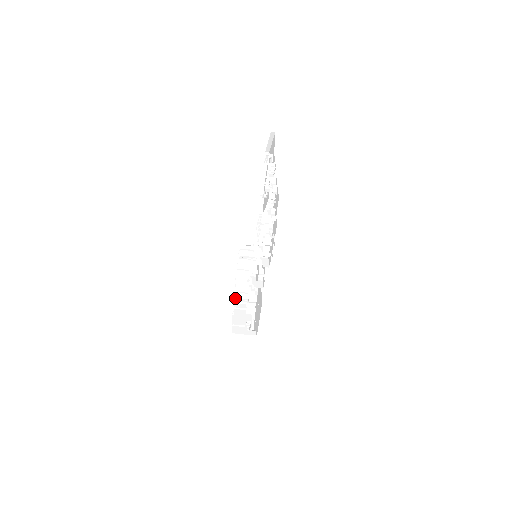
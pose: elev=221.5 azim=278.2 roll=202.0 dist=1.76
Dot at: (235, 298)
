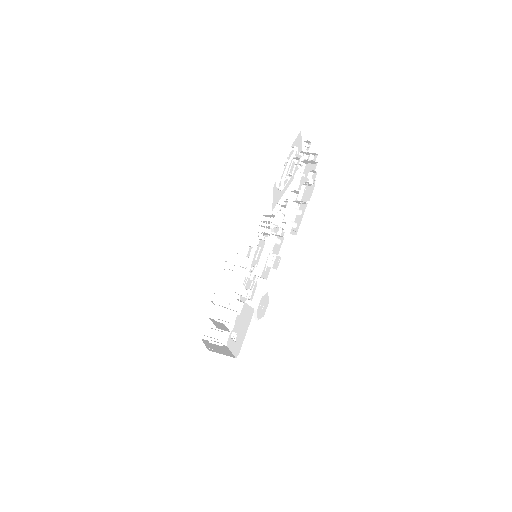
Dot at: (211, 318)
